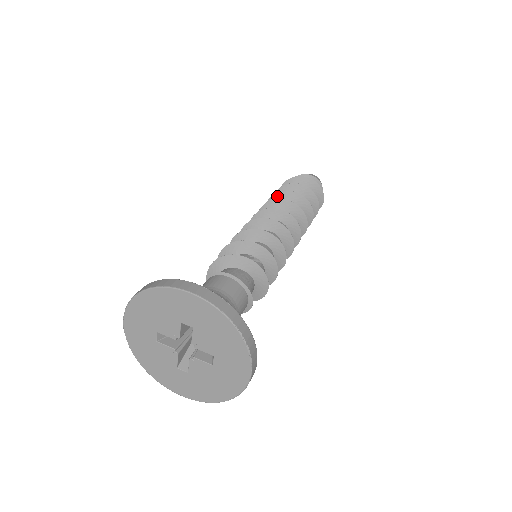
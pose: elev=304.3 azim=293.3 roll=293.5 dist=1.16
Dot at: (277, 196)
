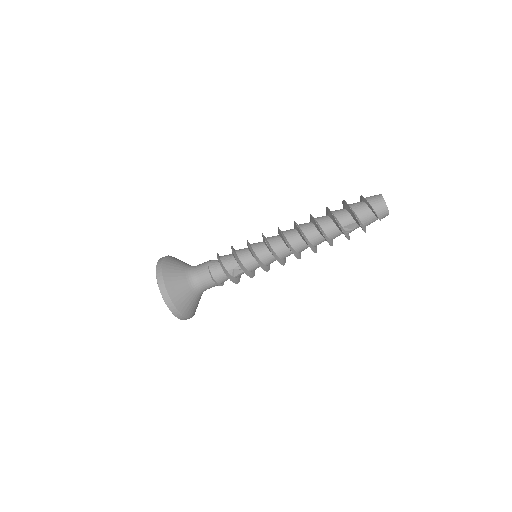
Dot at: (315, 222)
